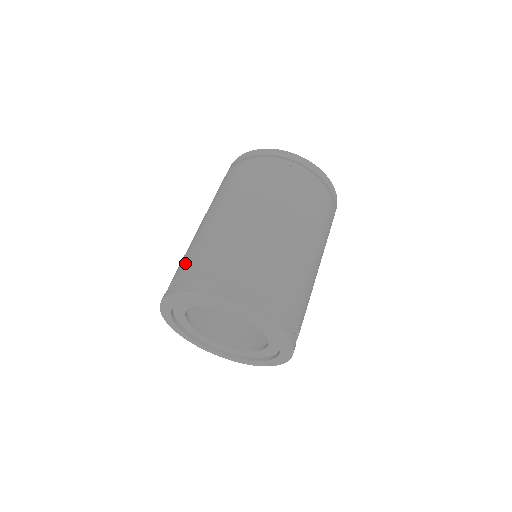
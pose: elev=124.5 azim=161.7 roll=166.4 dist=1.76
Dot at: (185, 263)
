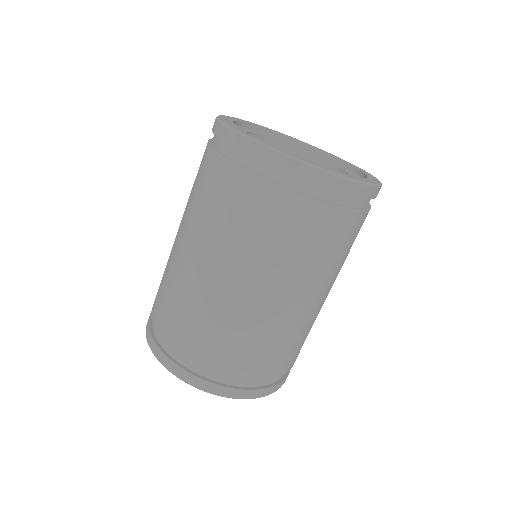
Dot at: (171, 325)
